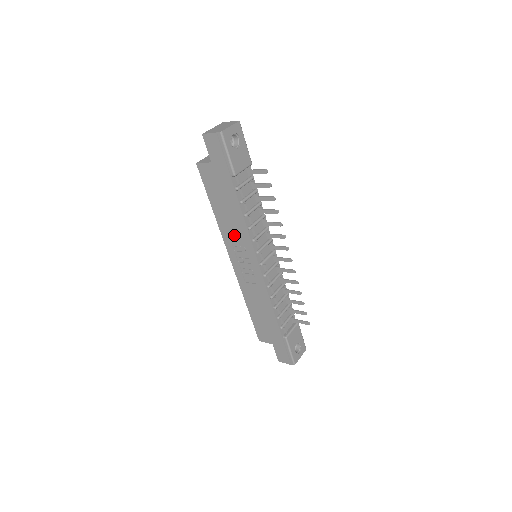
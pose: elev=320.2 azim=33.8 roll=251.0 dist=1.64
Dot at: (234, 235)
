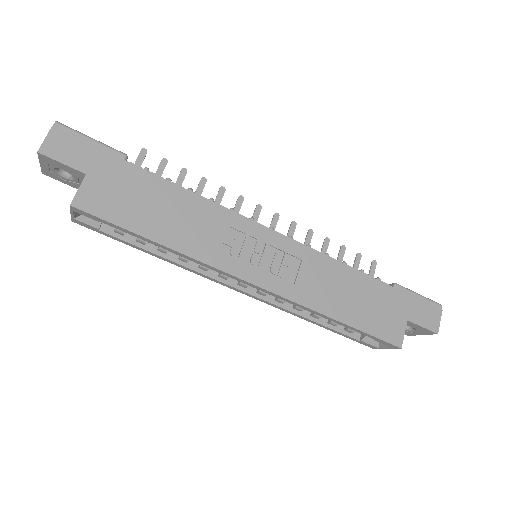
Dot at: (212, 236)
